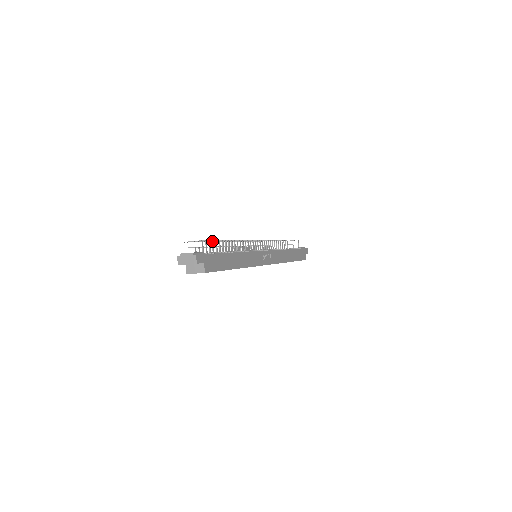
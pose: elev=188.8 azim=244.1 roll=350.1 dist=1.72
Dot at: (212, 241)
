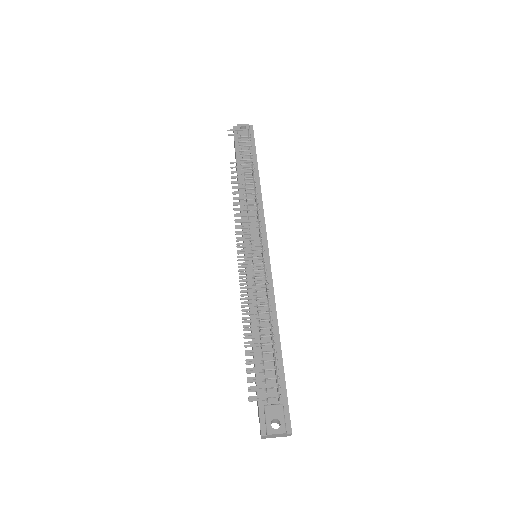
Dot at: (276, 369)
